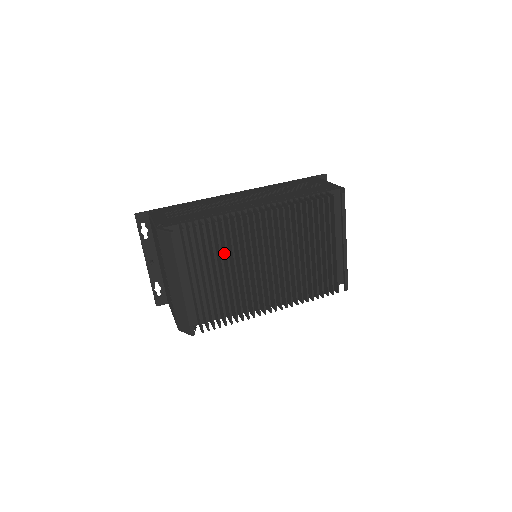
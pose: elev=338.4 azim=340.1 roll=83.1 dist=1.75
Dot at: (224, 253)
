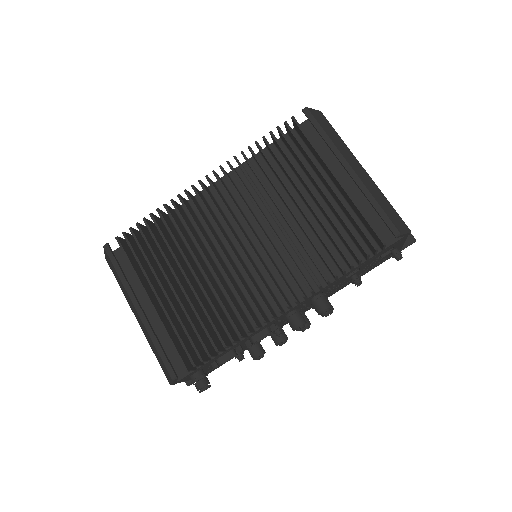
Dot at: occluded
